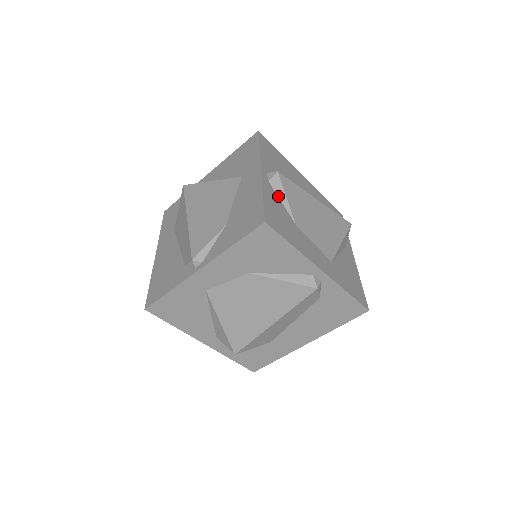
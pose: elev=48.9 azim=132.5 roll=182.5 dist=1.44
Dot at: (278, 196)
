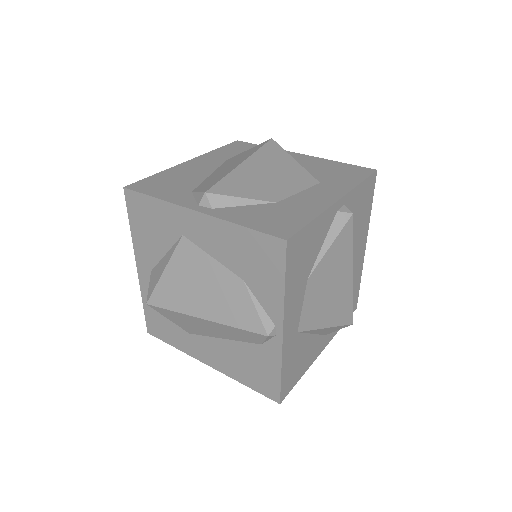
Dot at: (235, 206)
